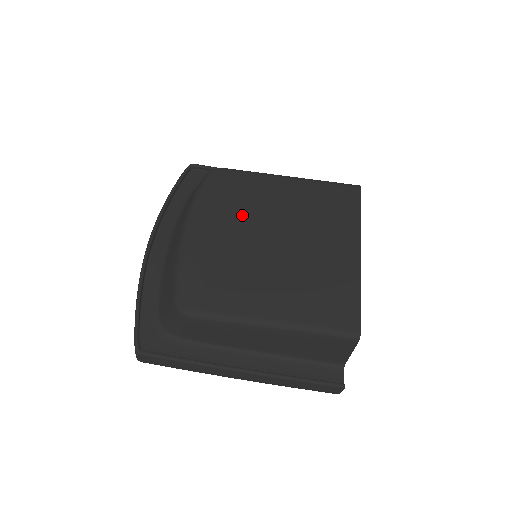
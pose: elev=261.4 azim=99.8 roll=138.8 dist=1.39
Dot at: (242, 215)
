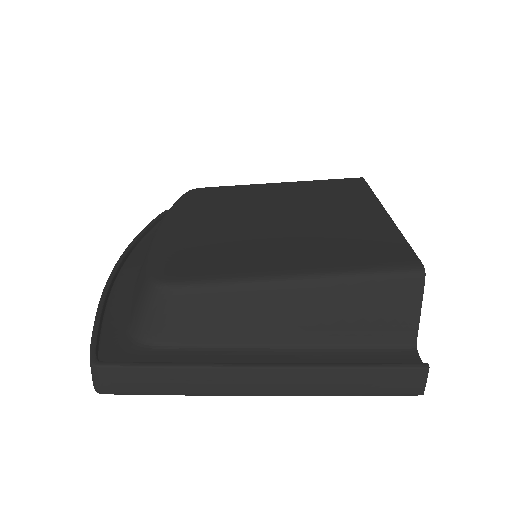
Dot at: (230, 208)
